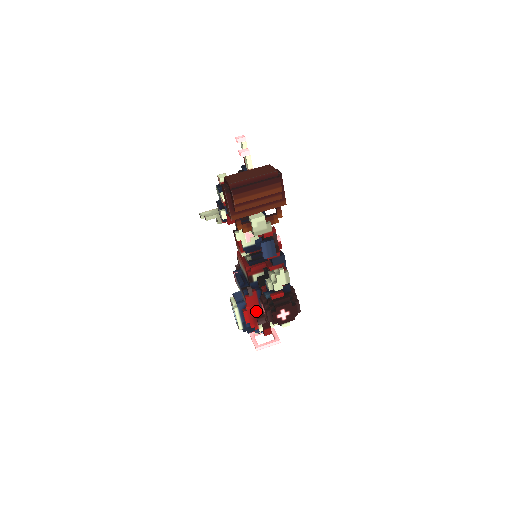
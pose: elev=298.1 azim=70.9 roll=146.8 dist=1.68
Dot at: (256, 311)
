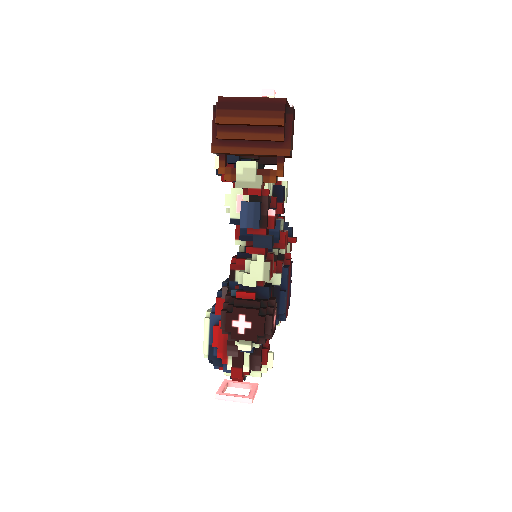
Dot at: occluded
